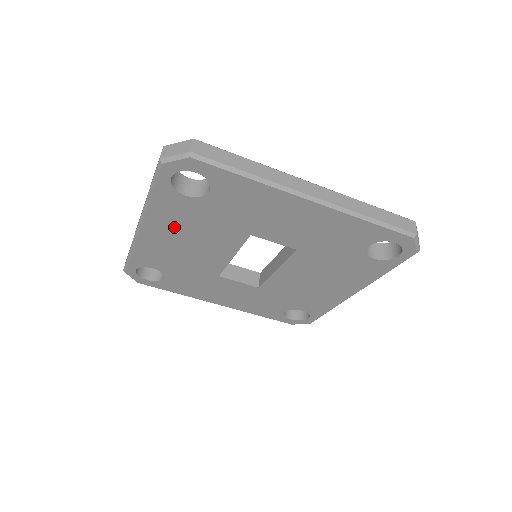
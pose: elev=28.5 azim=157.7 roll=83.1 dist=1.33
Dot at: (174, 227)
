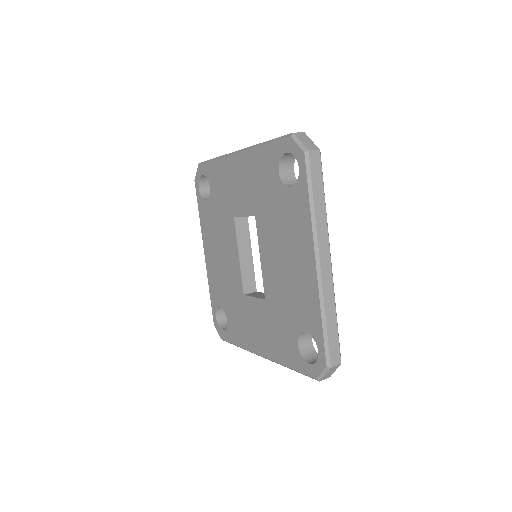
Dot at: (212, 239)
